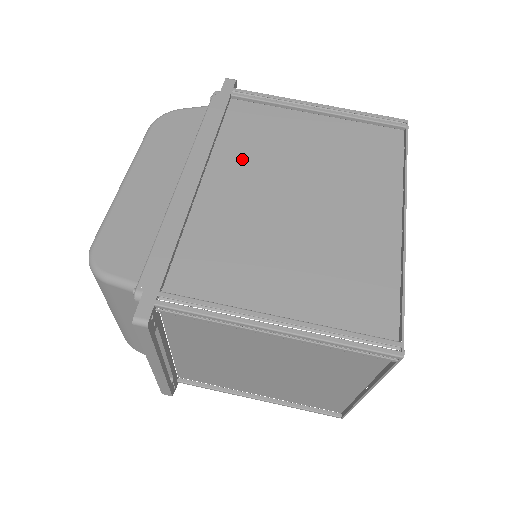
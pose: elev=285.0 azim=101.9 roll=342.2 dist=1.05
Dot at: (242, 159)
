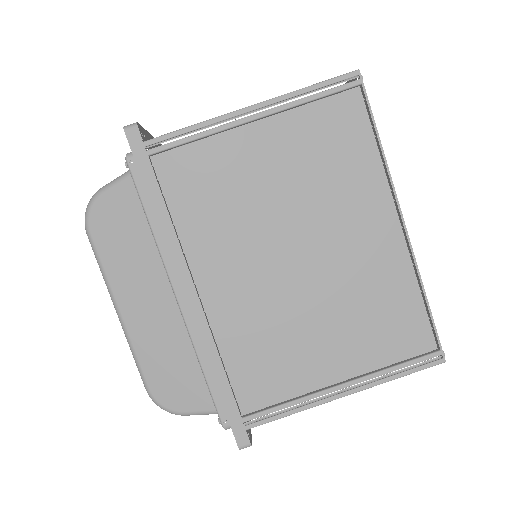
Dot at: (217, 239)
